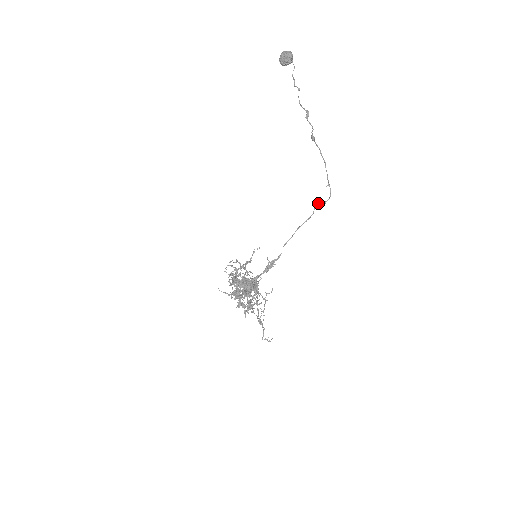
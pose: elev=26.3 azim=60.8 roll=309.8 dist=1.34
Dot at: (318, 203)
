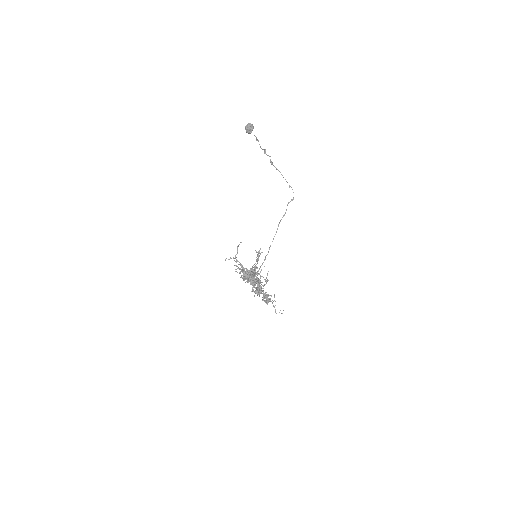
Dot at: (288, 202)
